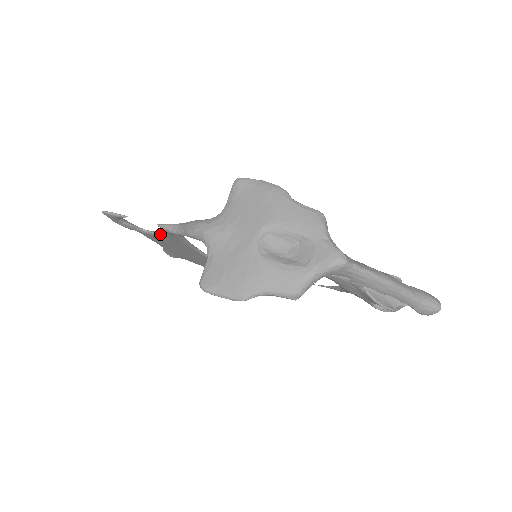
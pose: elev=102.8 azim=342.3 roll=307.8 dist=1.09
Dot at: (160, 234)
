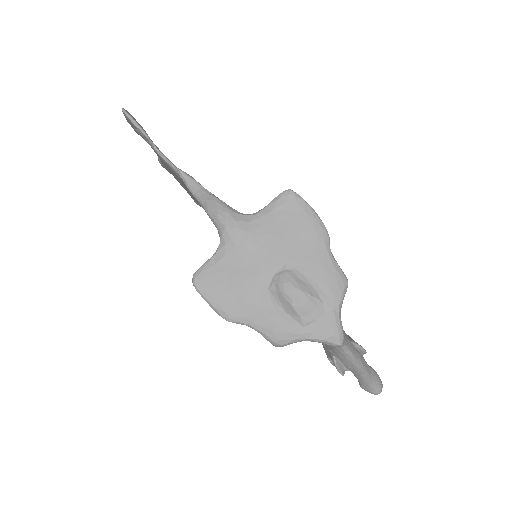
Dot at: (171, 166)
